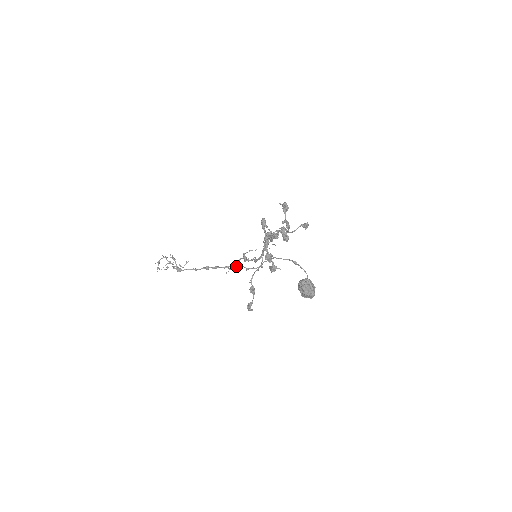
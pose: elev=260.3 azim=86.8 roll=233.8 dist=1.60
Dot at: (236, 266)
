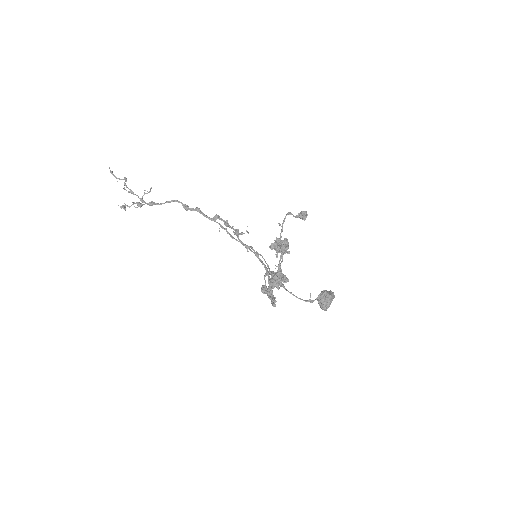
Dot at: occluded
